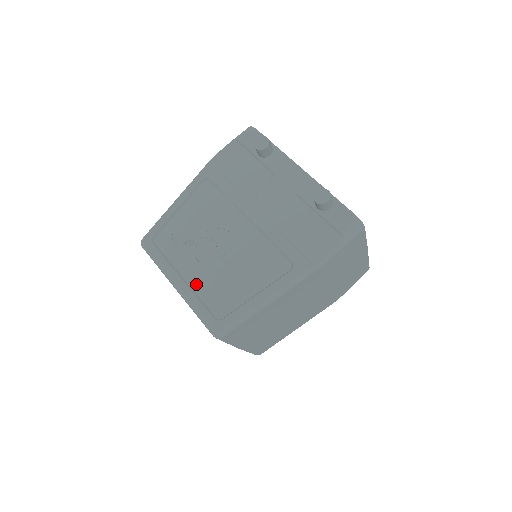
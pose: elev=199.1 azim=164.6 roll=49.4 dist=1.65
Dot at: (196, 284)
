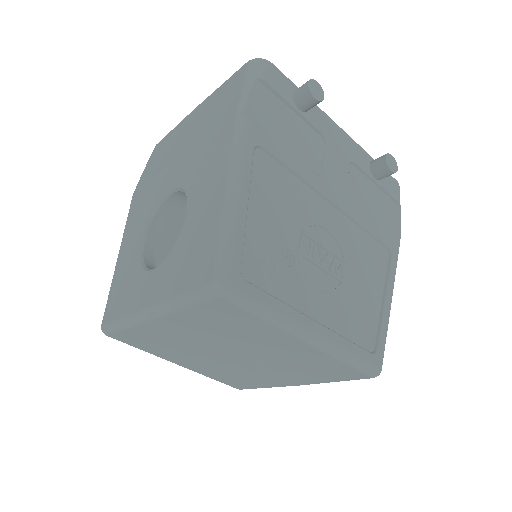
Dot at: (330, 319)
